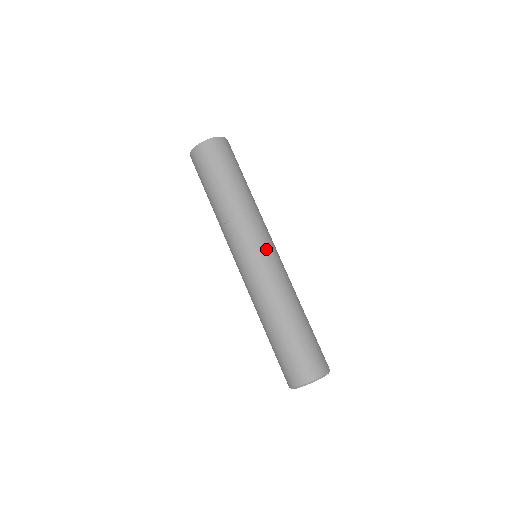
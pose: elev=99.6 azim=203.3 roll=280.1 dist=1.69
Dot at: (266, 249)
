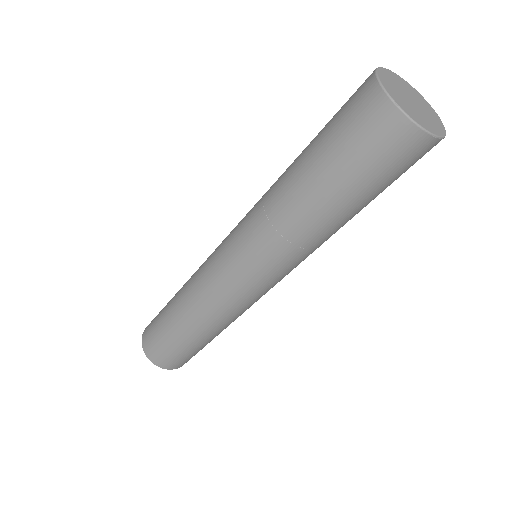
Dot at: (263, 286)
